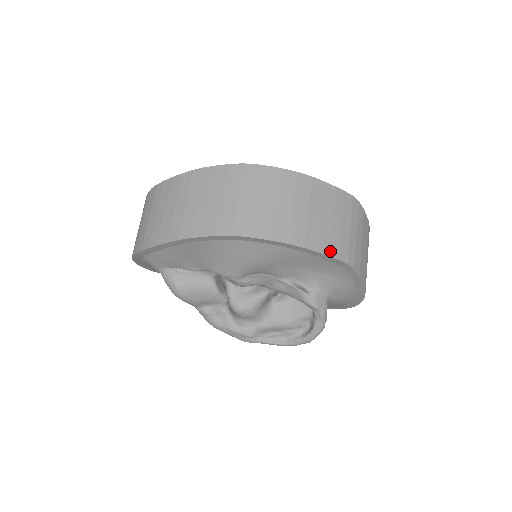
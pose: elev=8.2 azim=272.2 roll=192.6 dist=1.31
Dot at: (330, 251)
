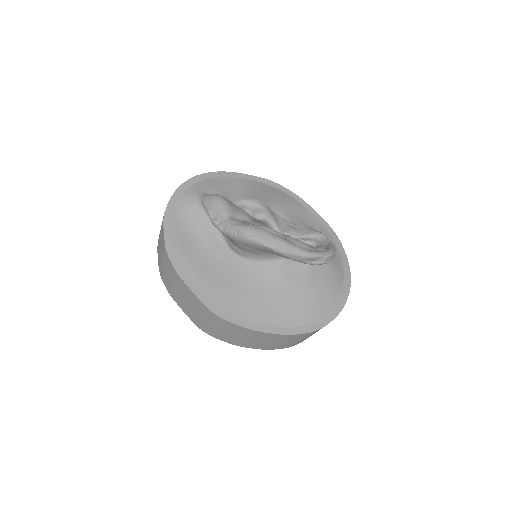
Dot at: occluded
